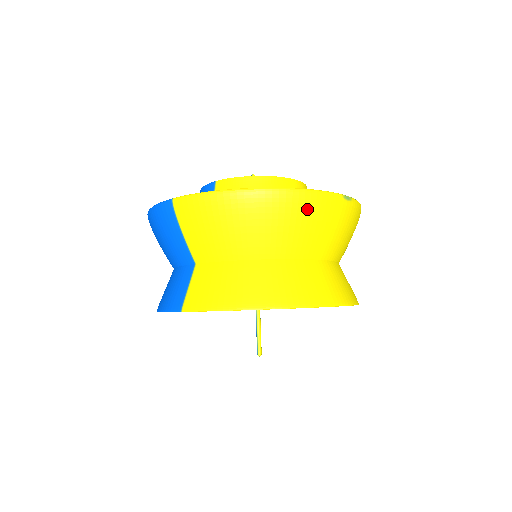
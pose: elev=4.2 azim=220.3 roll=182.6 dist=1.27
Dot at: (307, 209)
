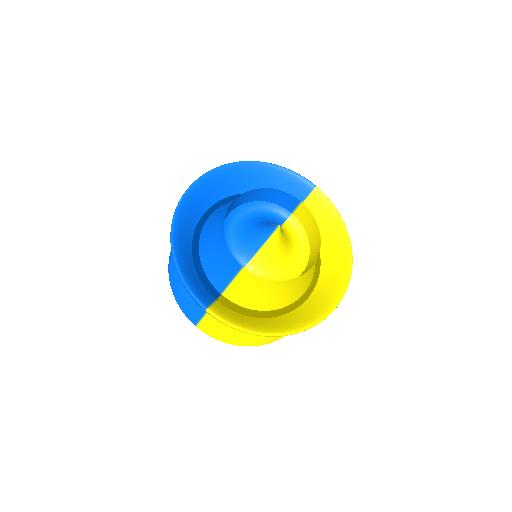
Dot at: occluded
